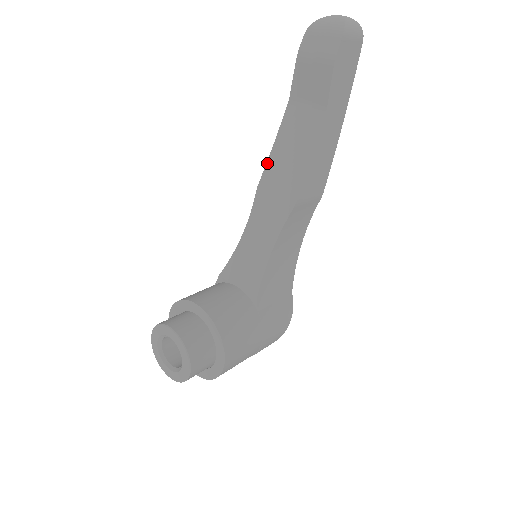
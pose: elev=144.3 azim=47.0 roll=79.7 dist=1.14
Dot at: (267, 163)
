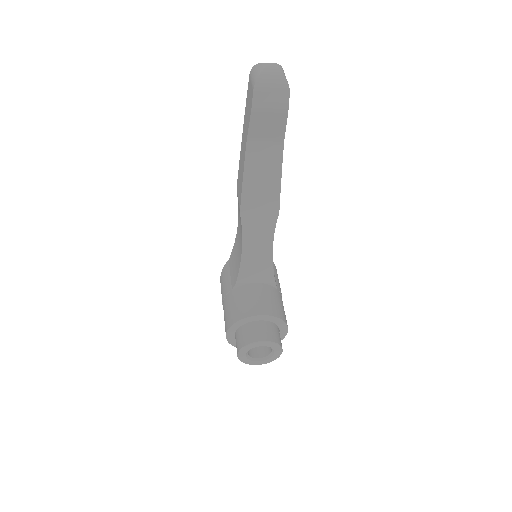
Dot at: (242, 192)
